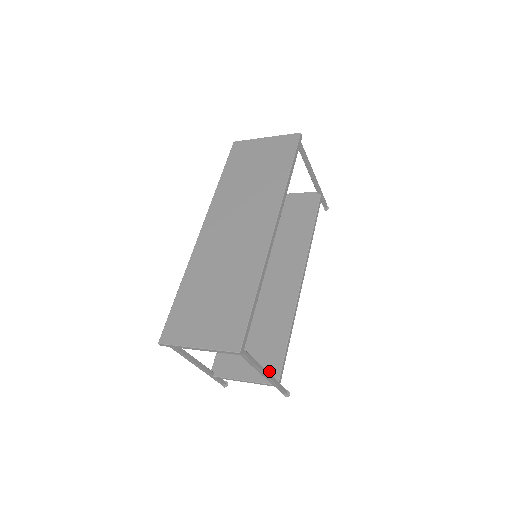
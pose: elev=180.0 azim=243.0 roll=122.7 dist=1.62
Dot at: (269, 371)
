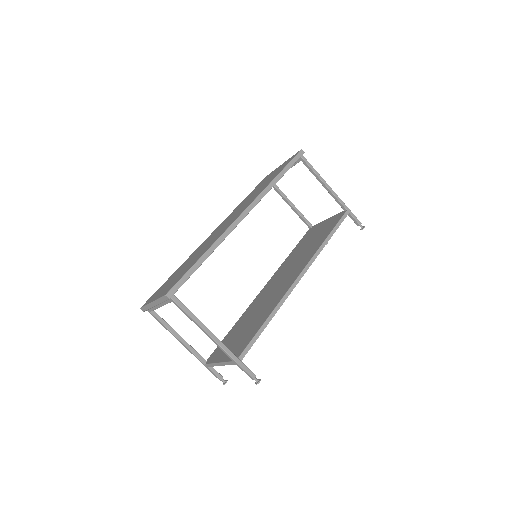
Dot at: (237, 351)
